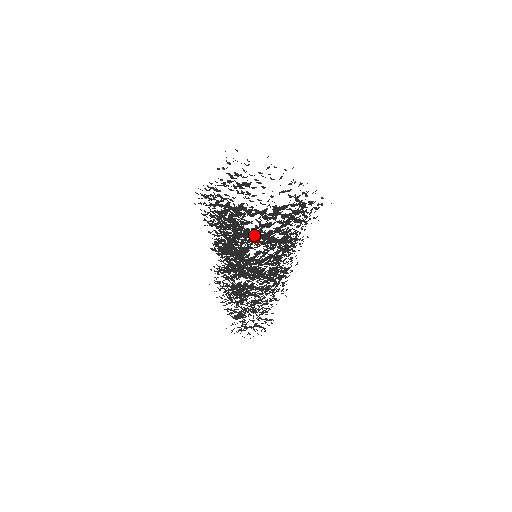
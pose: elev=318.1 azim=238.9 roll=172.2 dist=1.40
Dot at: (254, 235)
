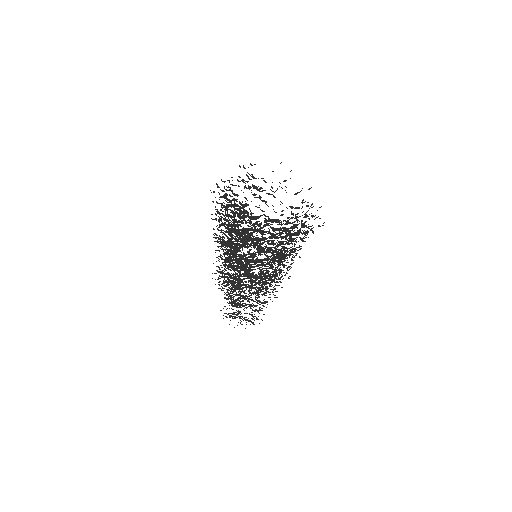
Dot at: (245, 236)
